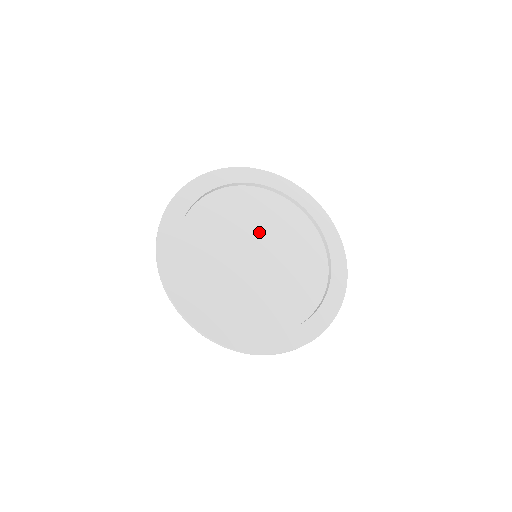
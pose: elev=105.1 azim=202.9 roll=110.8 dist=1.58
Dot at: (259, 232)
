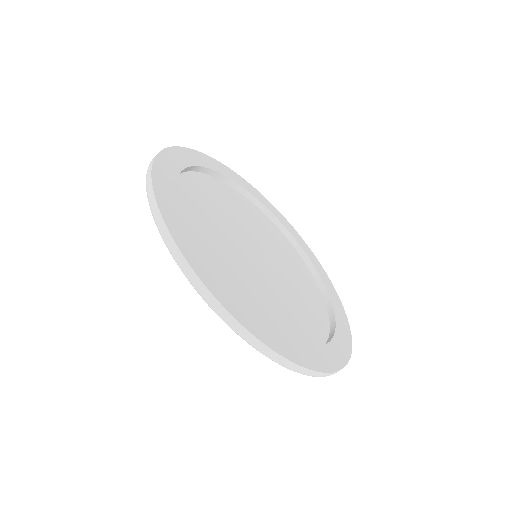
Dot at: (271, 251)
